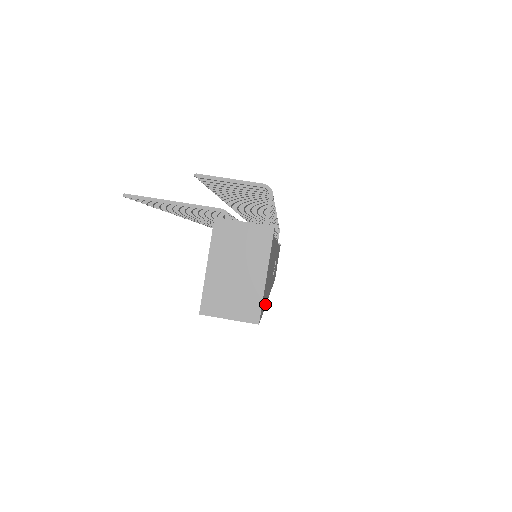
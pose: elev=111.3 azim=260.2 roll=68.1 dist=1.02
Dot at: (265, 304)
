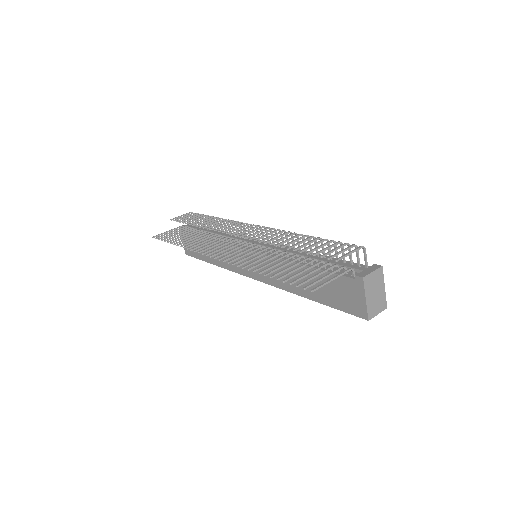
Dot at: occluded
